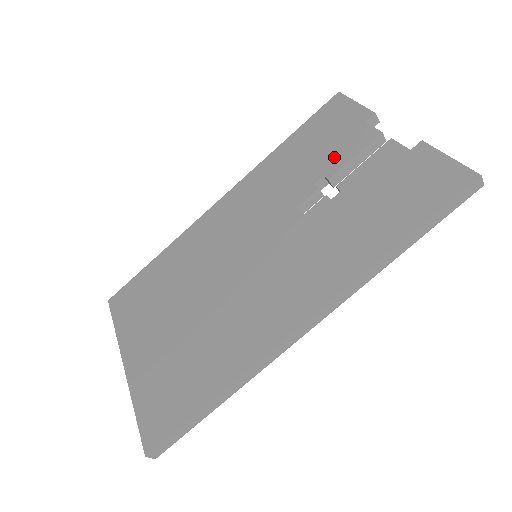
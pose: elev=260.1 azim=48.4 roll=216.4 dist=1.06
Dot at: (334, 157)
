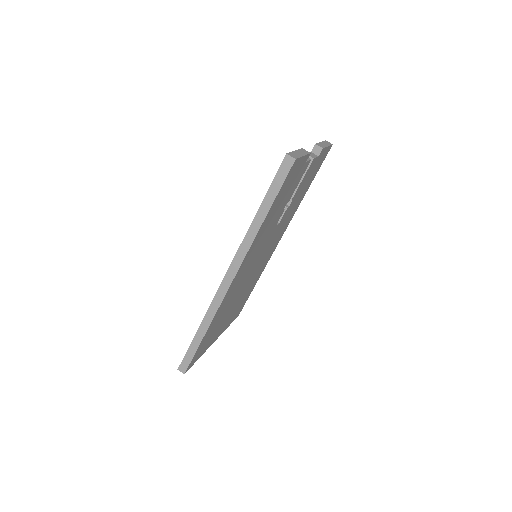
Dot at: occluded
